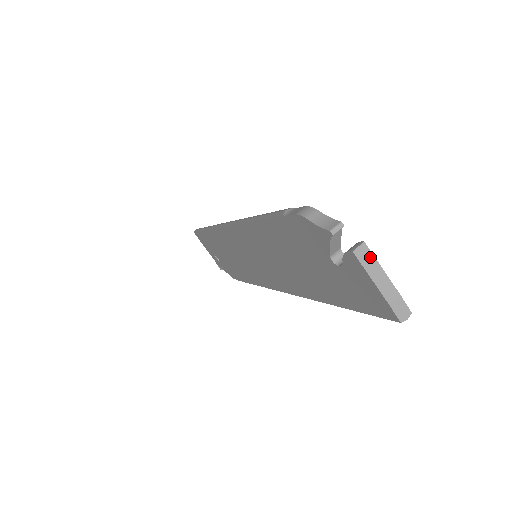
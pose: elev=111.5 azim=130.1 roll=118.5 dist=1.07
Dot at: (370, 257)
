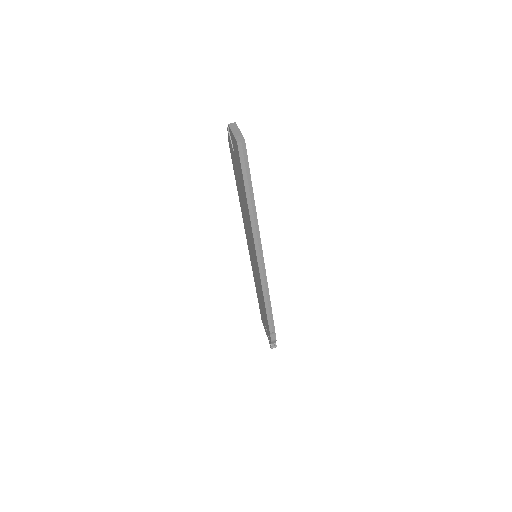
Dot at: (235, 126)
